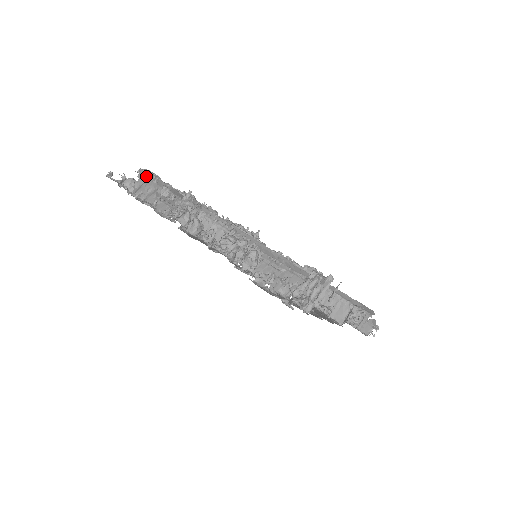
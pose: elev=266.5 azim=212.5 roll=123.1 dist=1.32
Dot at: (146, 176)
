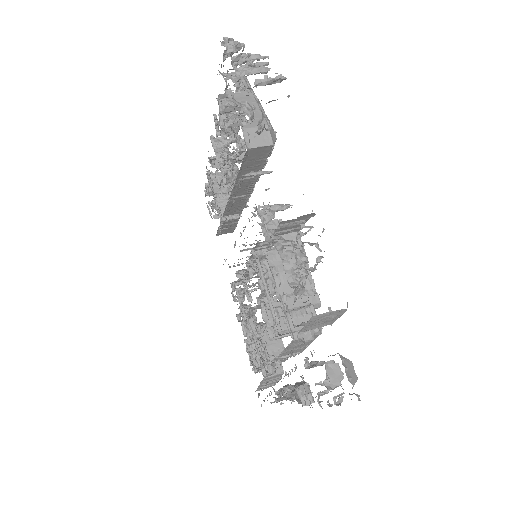
Dot at: occluded
